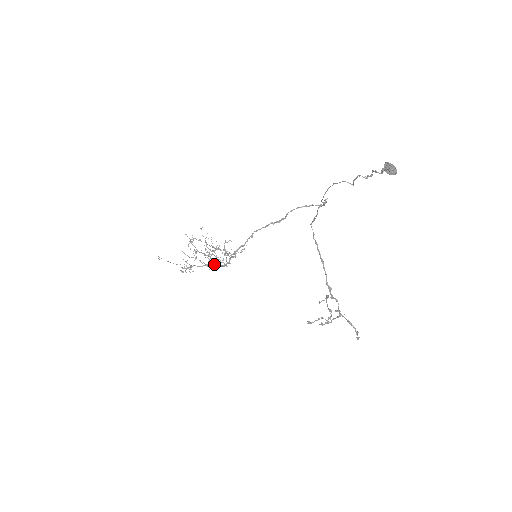
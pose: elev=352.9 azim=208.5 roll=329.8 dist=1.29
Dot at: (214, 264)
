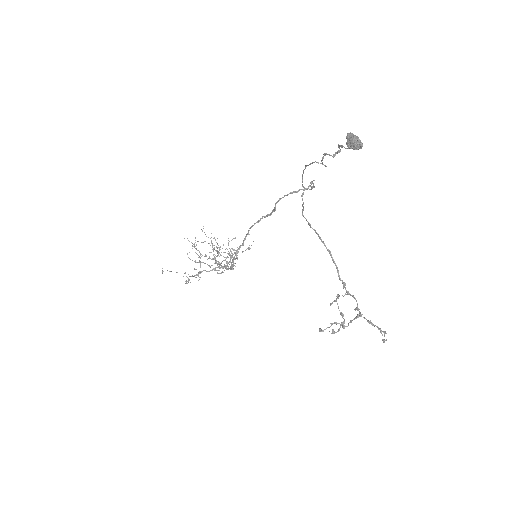
Dot at: occluded
